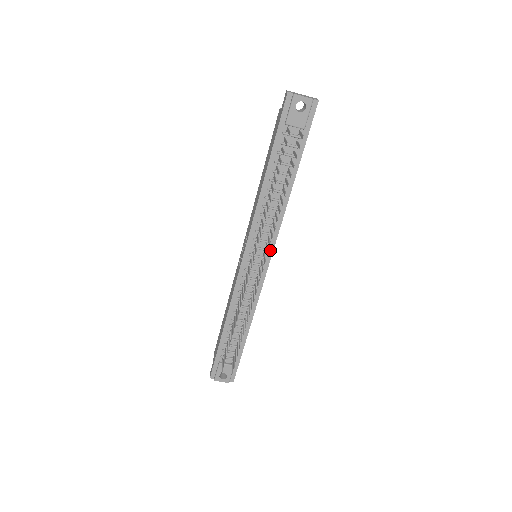
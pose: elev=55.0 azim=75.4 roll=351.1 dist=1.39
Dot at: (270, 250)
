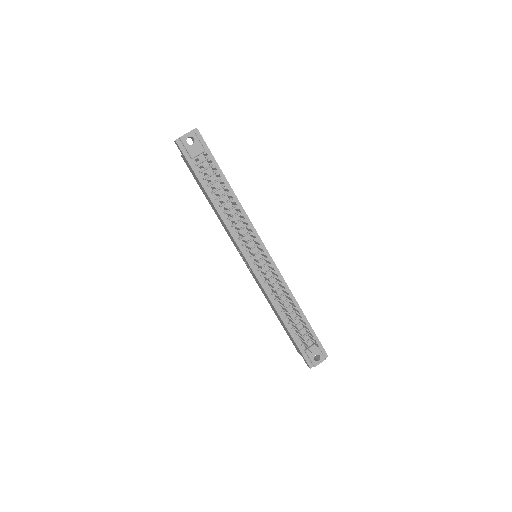
Dot at: (260, 243)
